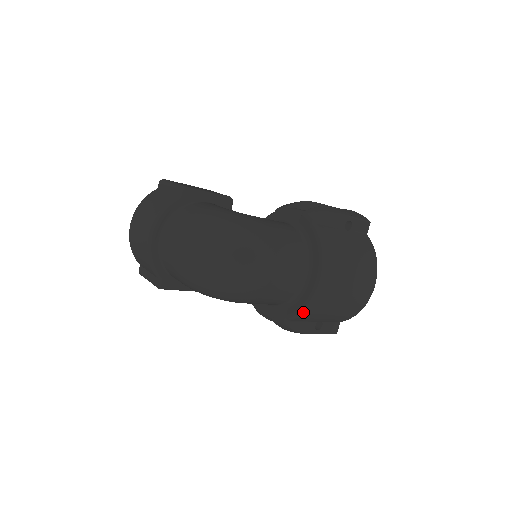
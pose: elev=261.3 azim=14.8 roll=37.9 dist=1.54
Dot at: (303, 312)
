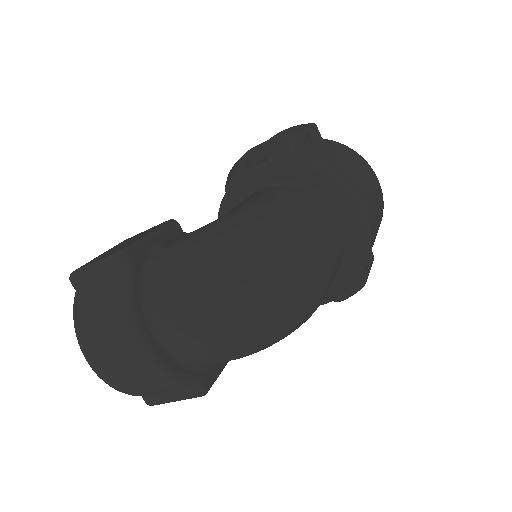
Dot at: (367, 260)
